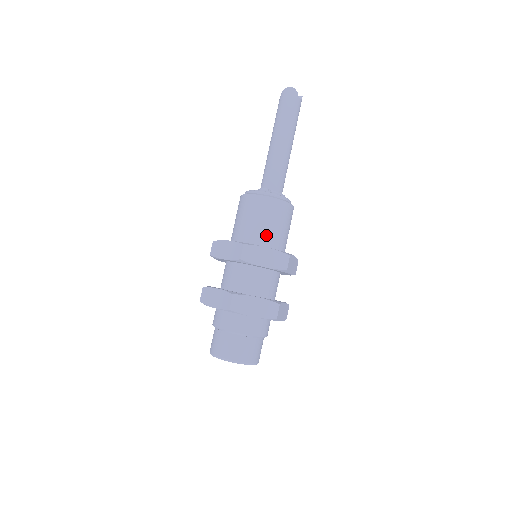
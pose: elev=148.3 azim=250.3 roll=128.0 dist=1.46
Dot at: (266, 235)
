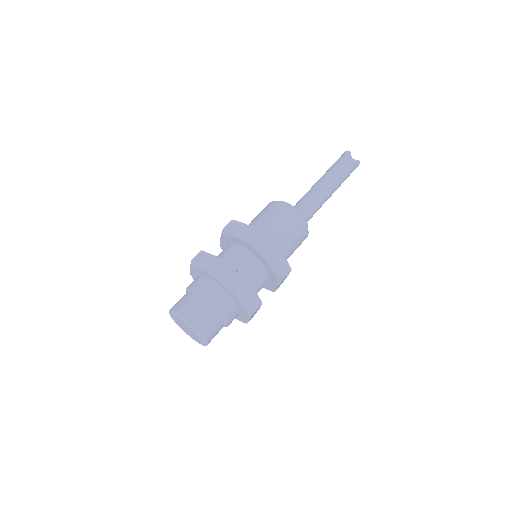
Dot at: (260, 225)
